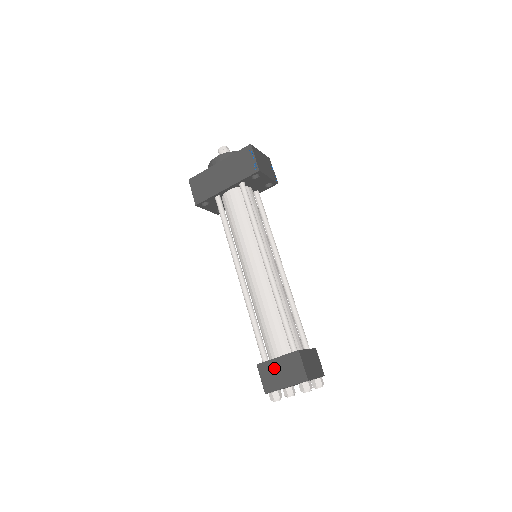
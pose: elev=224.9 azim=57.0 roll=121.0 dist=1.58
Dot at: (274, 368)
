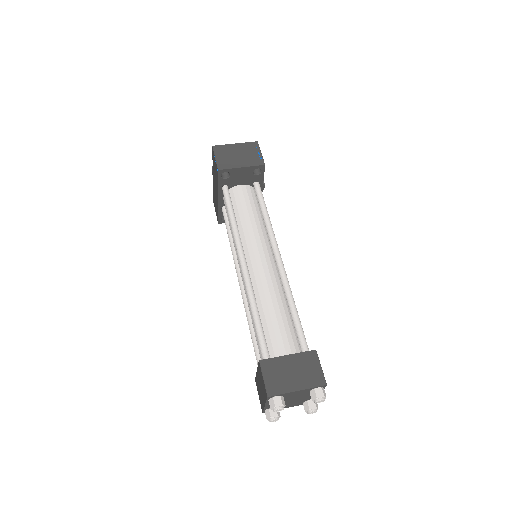
Dot at: (258, 383)
